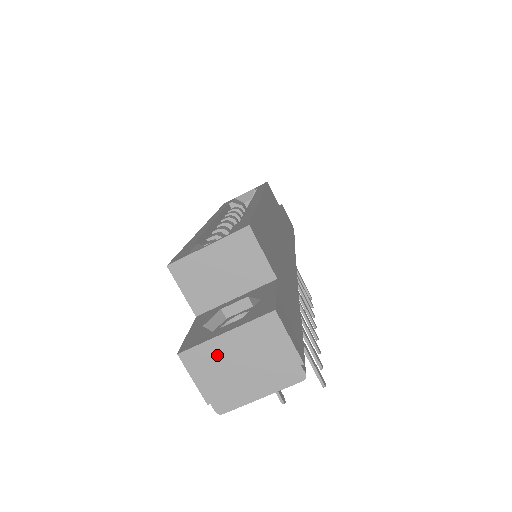
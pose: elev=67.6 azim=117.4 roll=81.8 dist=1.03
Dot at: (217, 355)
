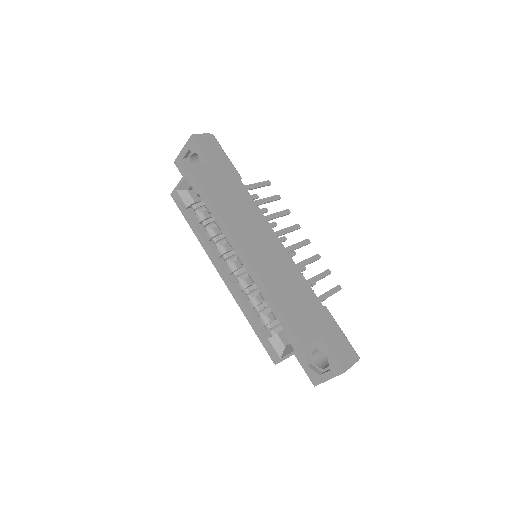
Dot at: occluded
